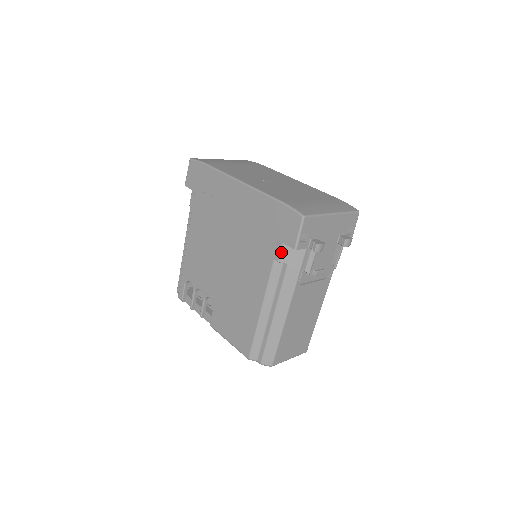
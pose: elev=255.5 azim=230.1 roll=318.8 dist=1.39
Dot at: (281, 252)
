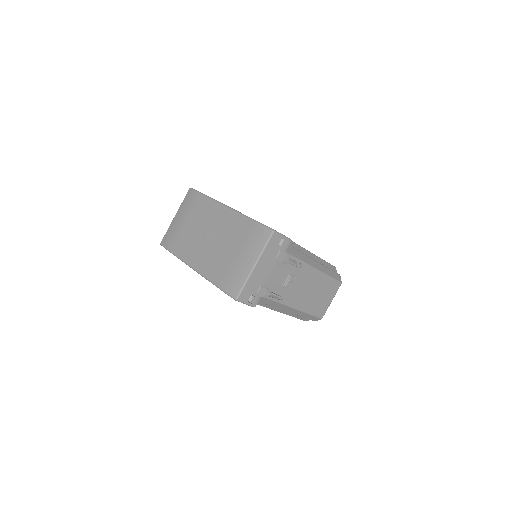
Dot at: occluded
